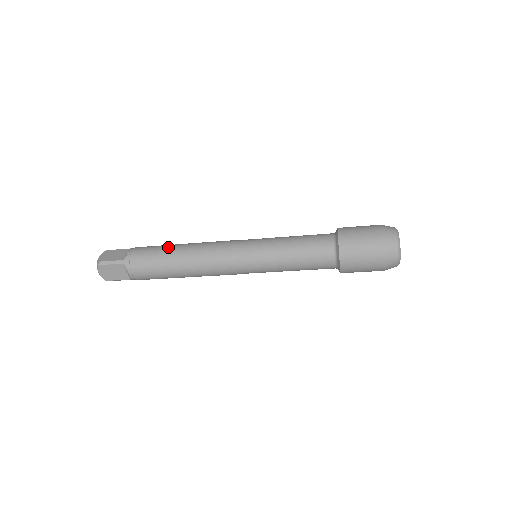
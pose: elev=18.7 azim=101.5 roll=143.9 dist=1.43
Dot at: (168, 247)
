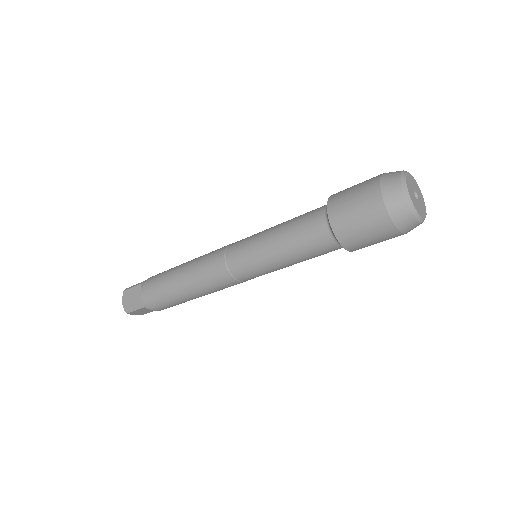
Dot at: (169, 281)
